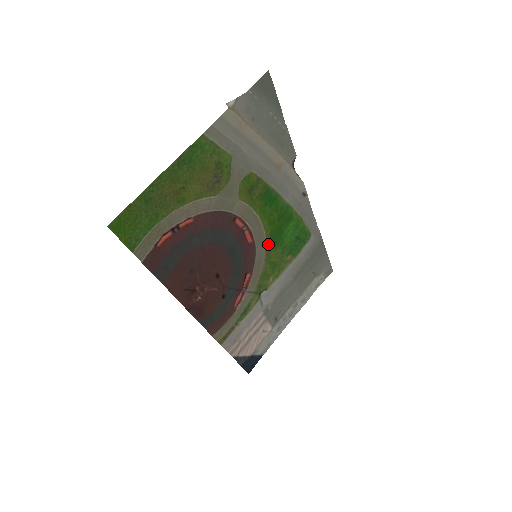
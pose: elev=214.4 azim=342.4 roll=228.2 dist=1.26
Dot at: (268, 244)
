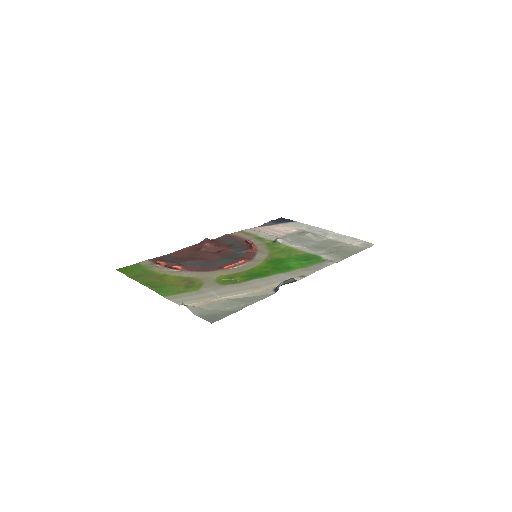
Dot at: (268, 259)
